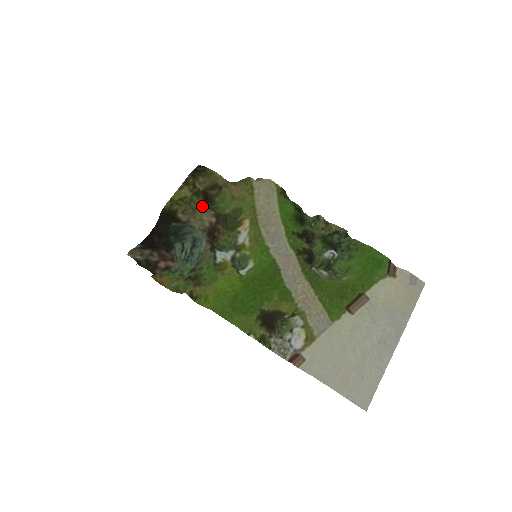
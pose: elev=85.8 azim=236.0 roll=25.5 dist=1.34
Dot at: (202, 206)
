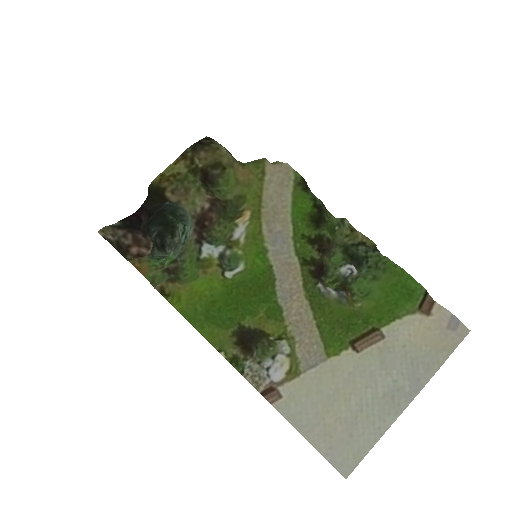
Dot at: (197, 187)
